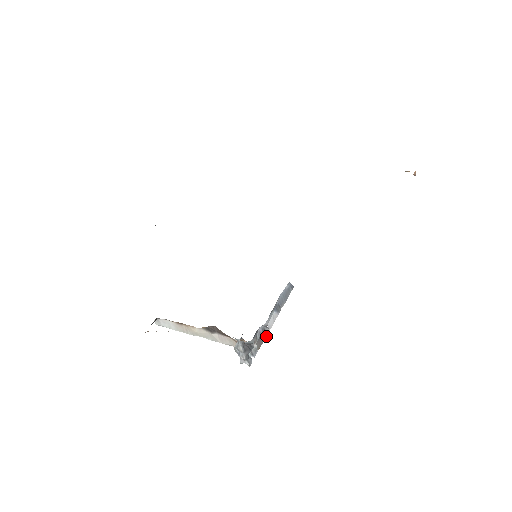
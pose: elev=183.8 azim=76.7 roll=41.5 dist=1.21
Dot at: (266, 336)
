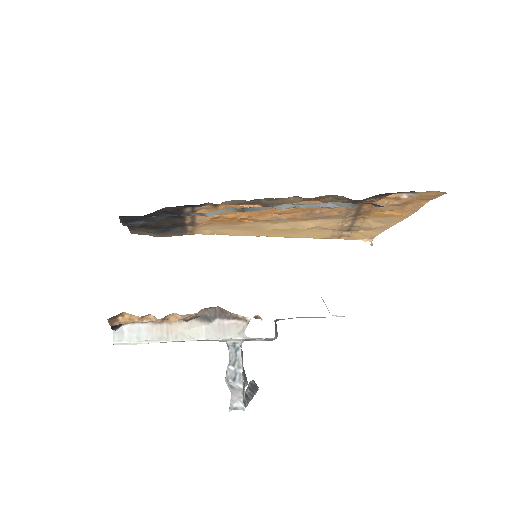
Dot at: (277, 334)
